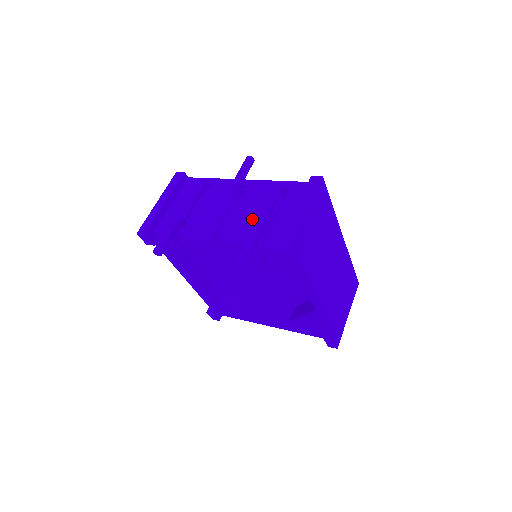
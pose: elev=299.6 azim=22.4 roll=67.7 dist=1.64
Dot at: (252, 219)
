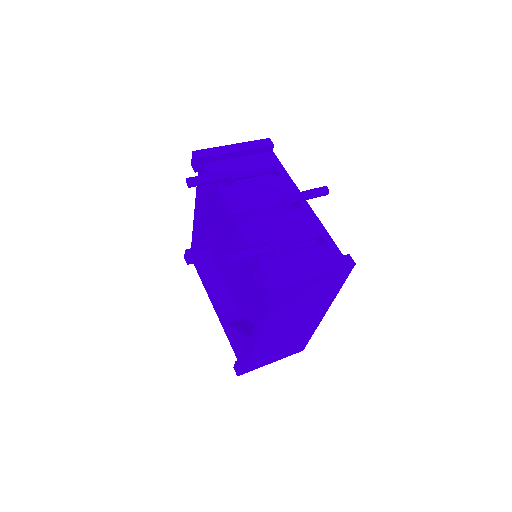
Dot at: (276, 235)
